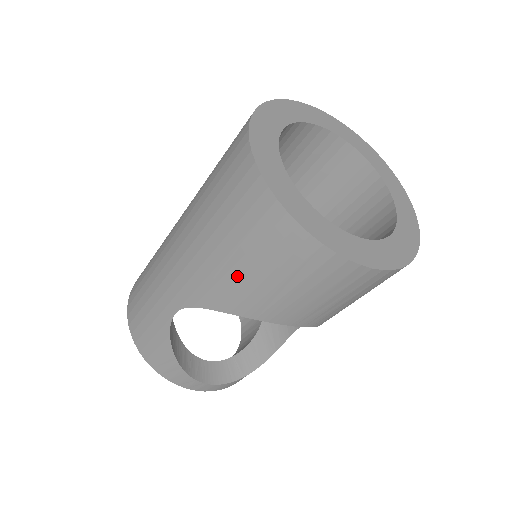
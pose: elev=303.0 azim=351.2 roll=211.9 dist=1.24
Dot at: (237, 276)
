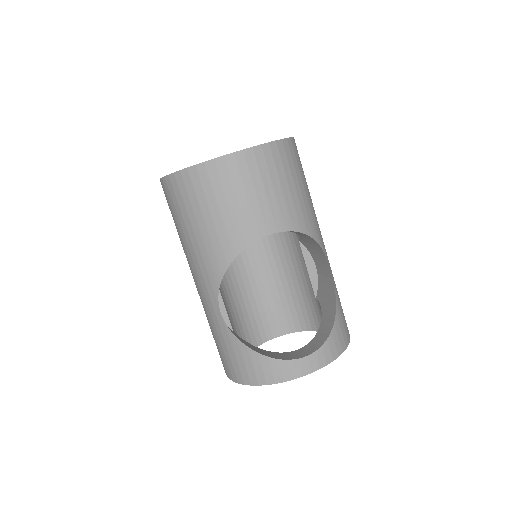
Dot at: (206, 235)
